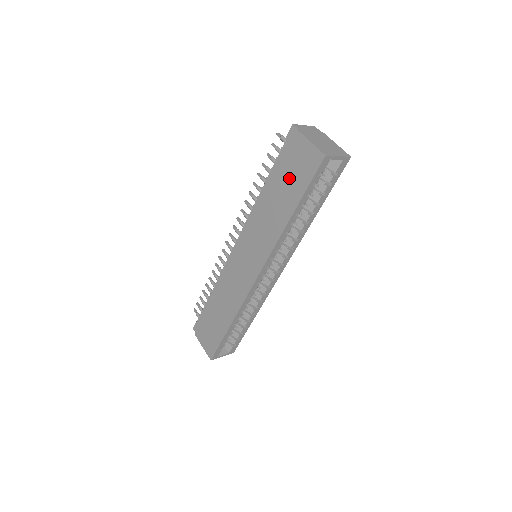
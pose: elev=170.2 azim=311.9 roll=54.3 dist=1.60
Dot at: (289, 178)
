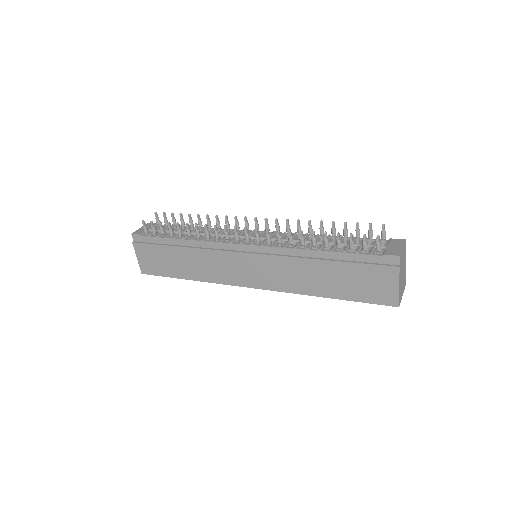
Dot at: (354, 280)
